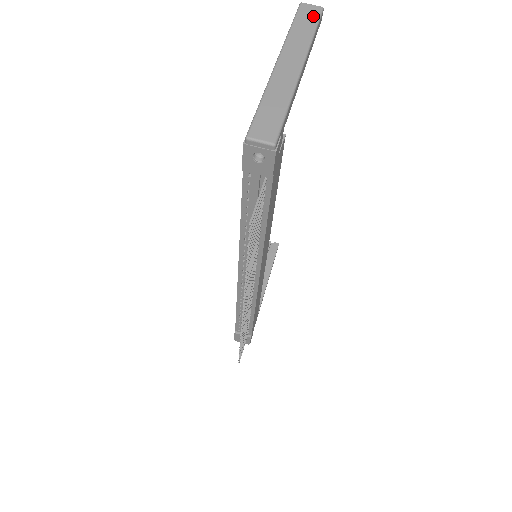
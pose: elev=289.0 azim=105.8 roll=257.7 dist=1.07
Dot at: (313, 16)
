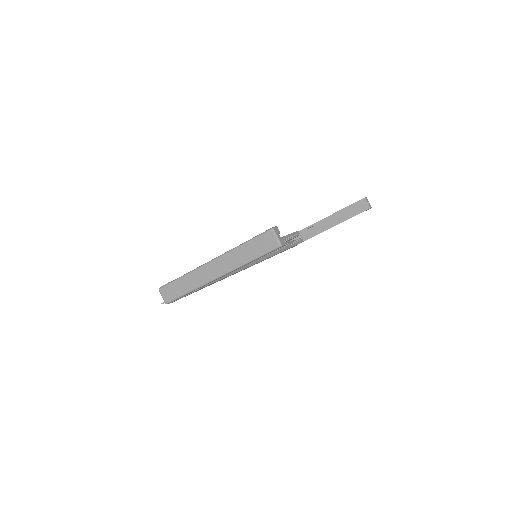
Dot at: (265, 248)
